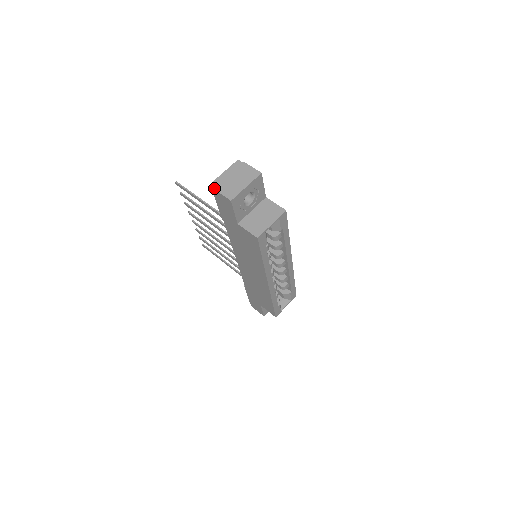
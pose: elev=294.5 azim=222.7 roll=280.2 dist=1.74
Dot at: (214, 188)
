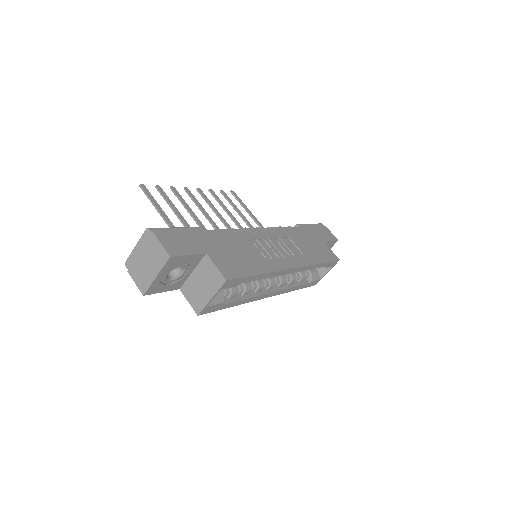
Dot at: (128, 271)
